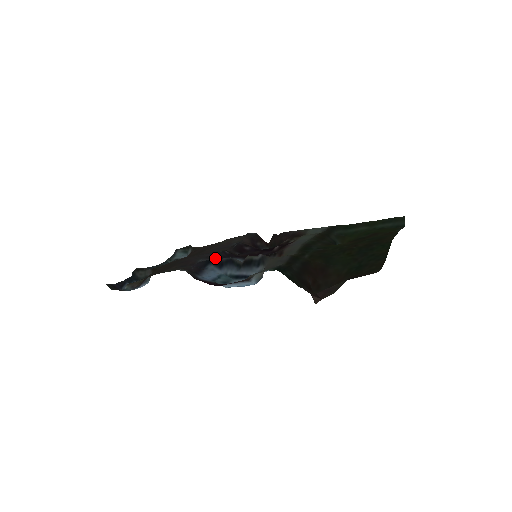
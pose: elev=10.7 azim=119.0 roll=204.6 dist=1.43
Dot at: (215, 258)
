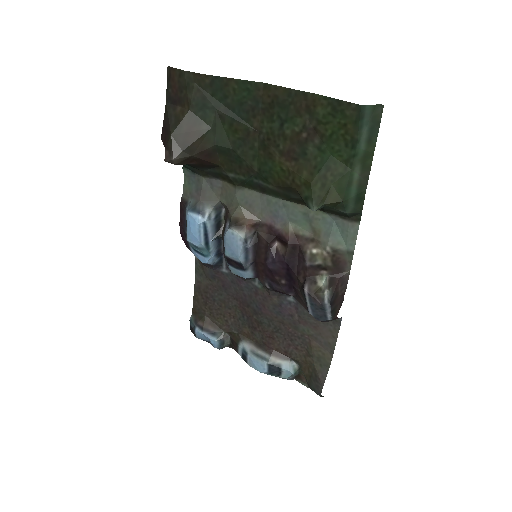
Dot at: occluded
